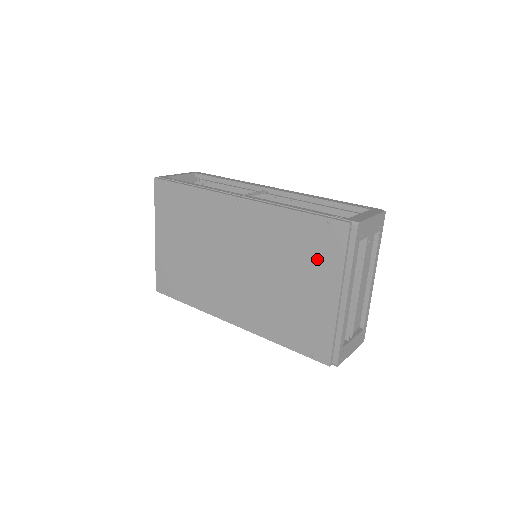
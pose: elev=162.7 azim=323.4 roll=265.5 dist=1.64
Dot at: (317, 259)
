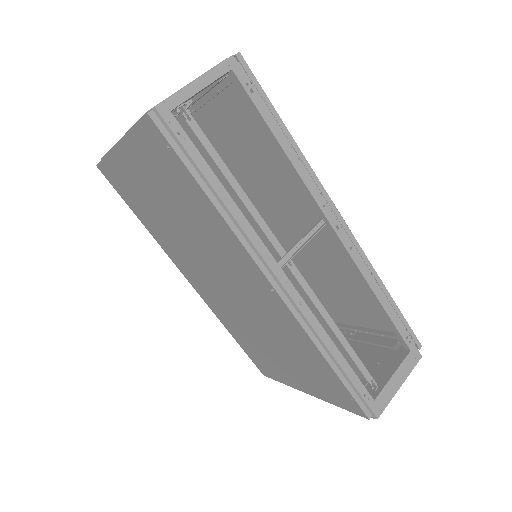
Dot at: (314, 381)
